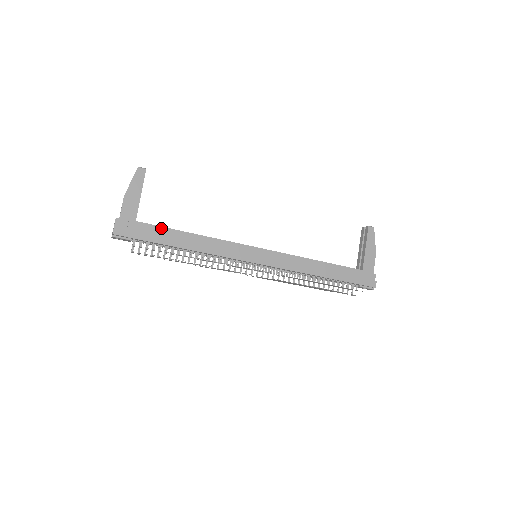
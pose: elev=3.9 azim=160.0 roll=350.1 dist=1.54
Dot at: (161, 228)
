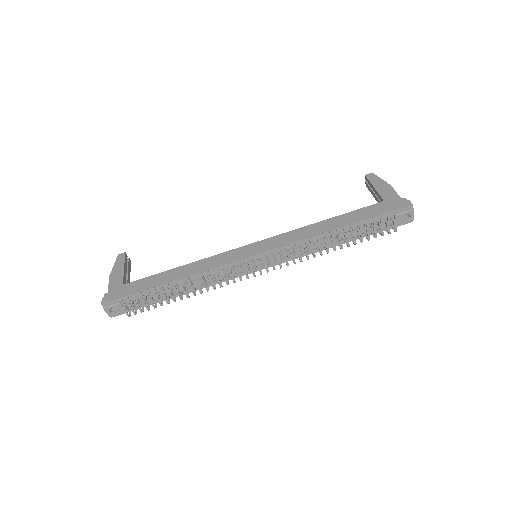
Dot at: (146, 279)
